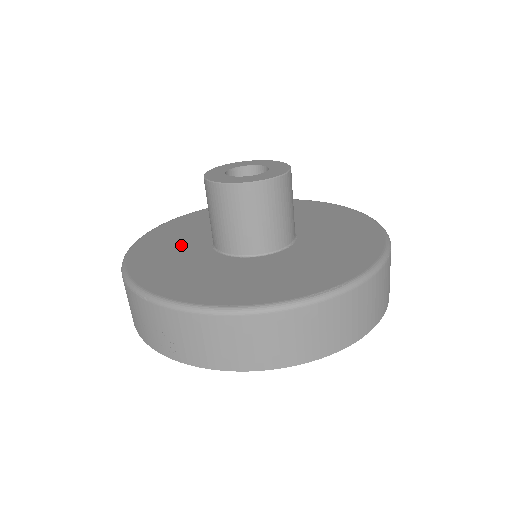
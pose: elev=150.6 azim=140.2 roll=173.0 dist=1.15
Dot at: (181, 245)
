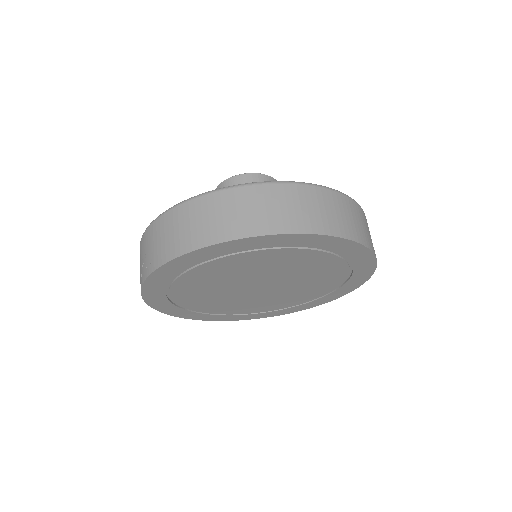
Dot at: occluded
